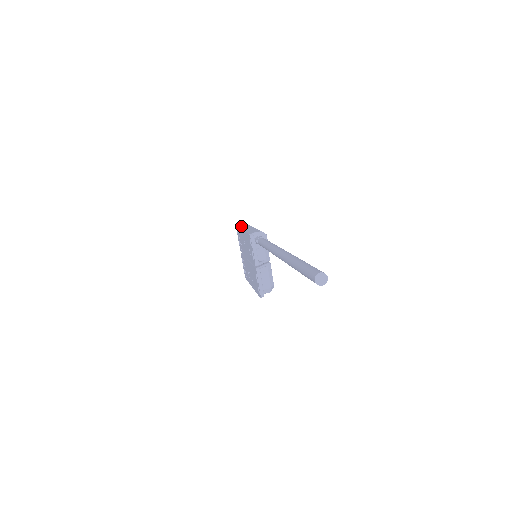
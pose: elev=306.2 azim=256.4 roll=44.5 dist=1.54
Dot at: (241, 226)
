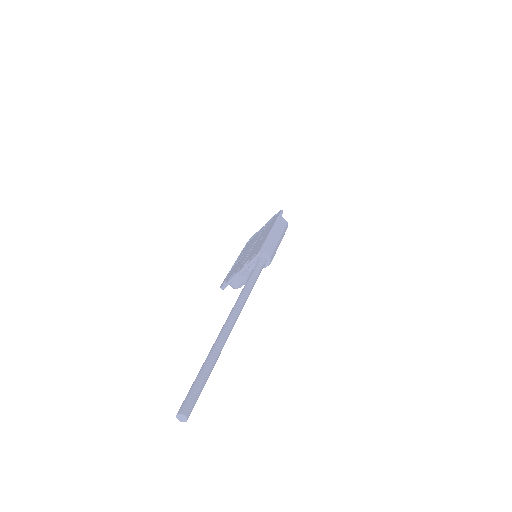
Dot at: (281, 217)
